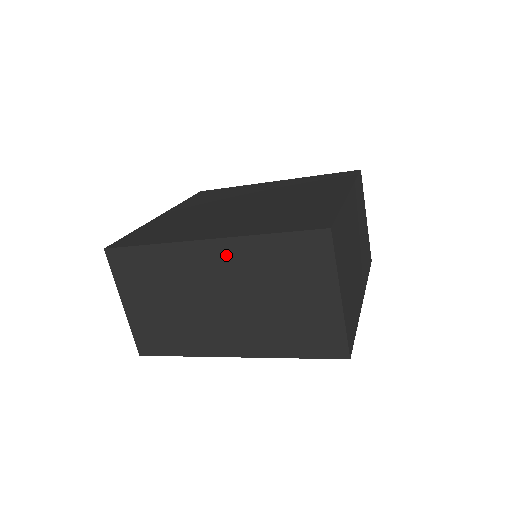
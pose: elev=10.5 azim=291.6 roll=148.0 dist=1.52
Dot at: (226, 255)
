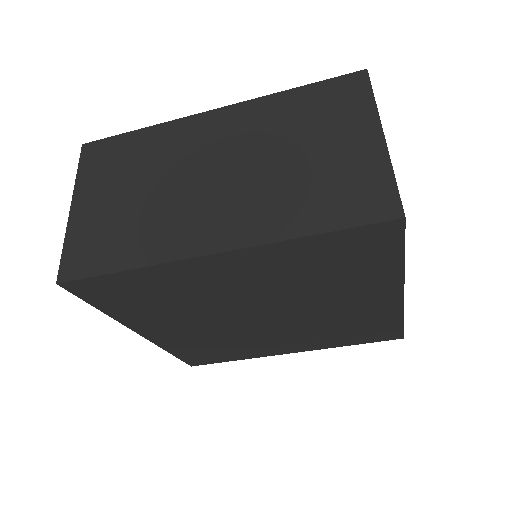
Dot at: (235, 120)
